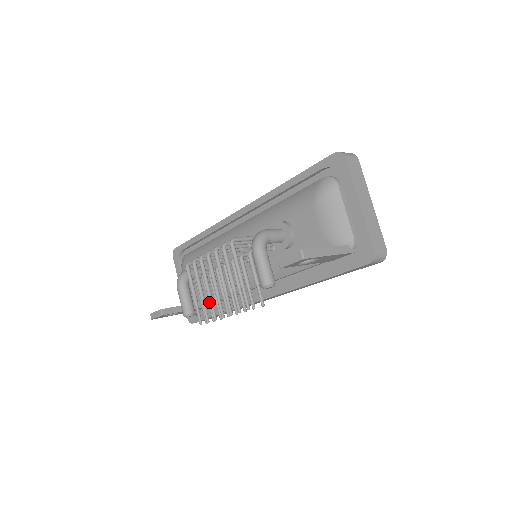
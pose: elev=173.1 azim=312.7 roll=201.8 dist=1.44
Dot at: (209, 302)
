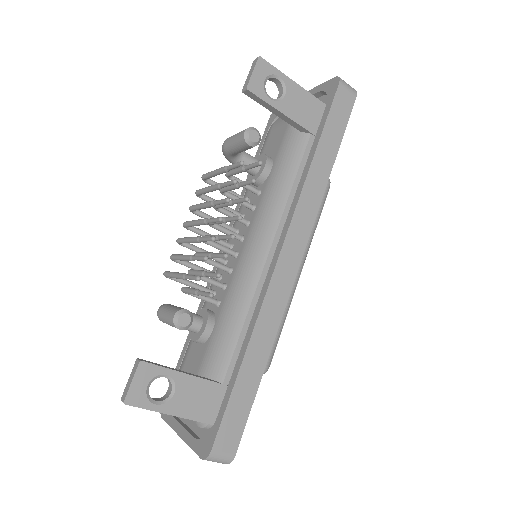
Dot at: (205, 272)
